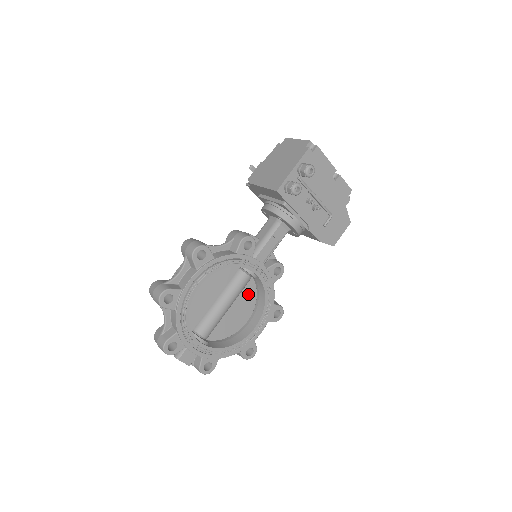
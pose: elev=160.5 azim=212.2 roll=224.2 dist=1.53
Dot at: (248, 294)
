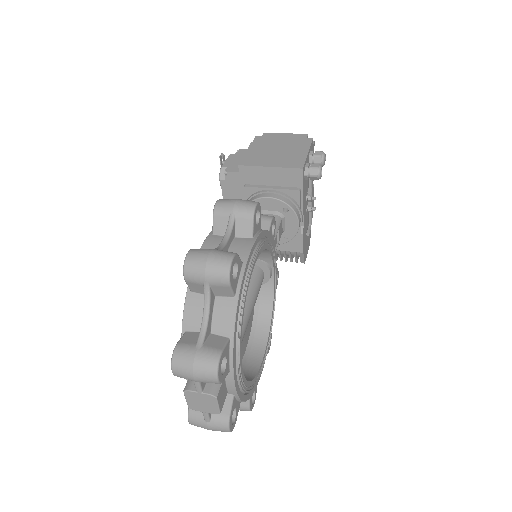
Dot at: occluded
